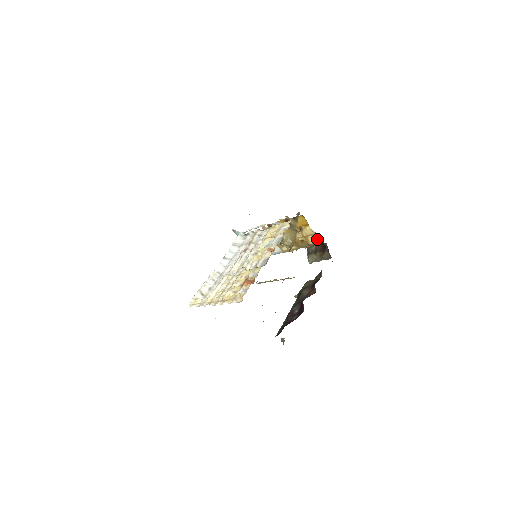
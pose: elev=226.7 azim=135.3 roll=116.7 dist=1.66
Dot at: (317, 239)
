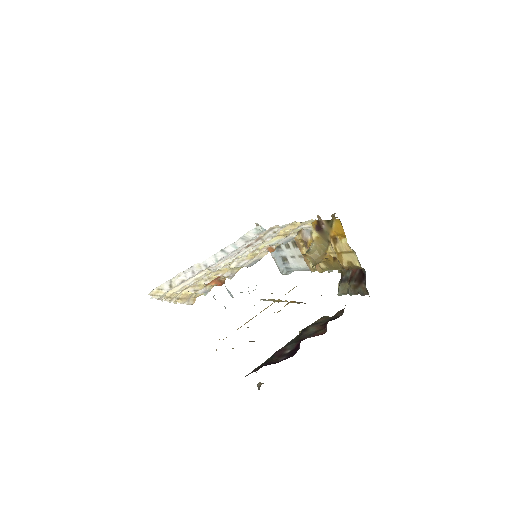
Dot at: (353, 260)
